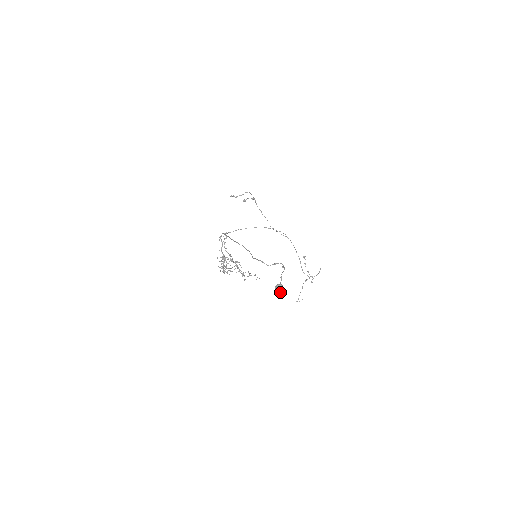
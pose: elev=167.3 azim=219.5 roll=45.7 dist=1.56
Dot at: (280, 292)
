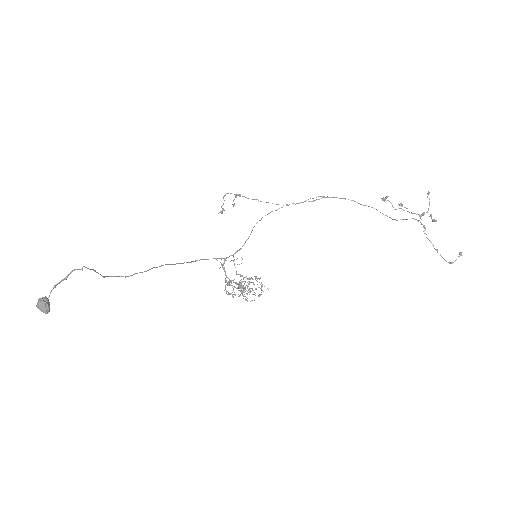
Dot at: (40, 308)
